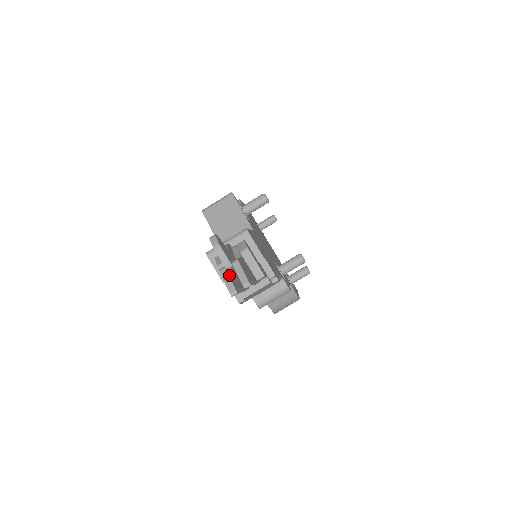
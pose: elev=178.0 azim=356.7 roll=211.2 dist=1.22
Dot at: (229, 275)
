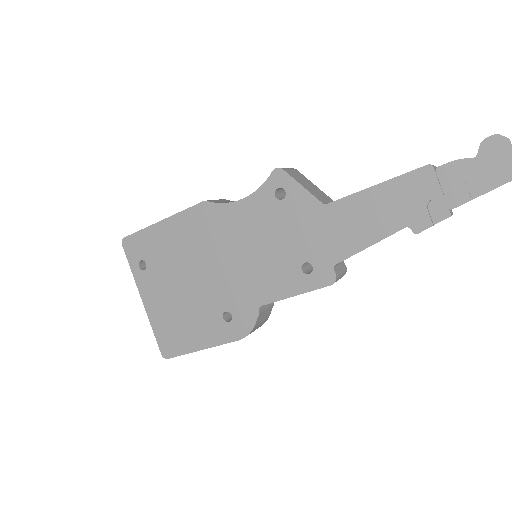
Dot at: out of frame
